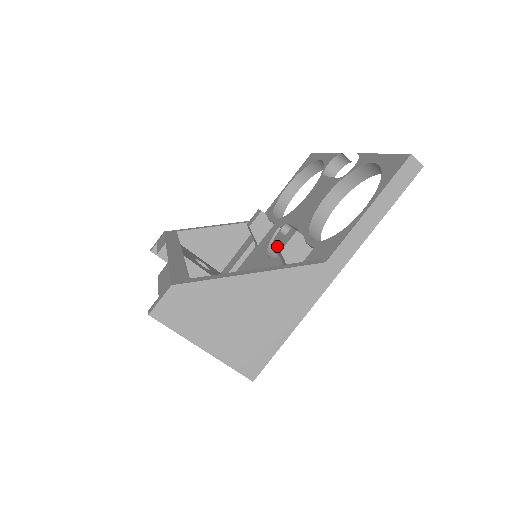
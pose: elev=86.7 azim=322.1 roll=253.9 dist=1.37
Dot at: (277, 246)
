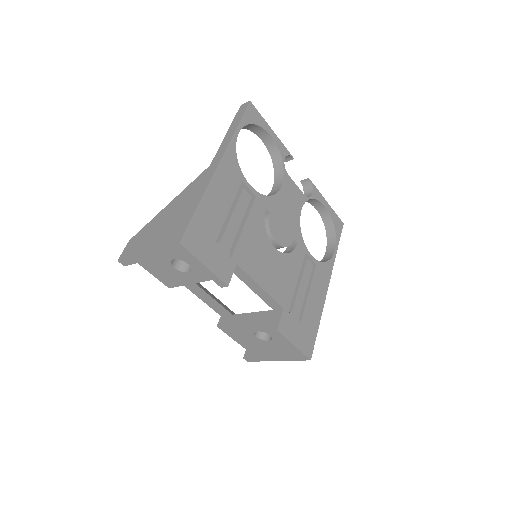
Dot at: occluded
